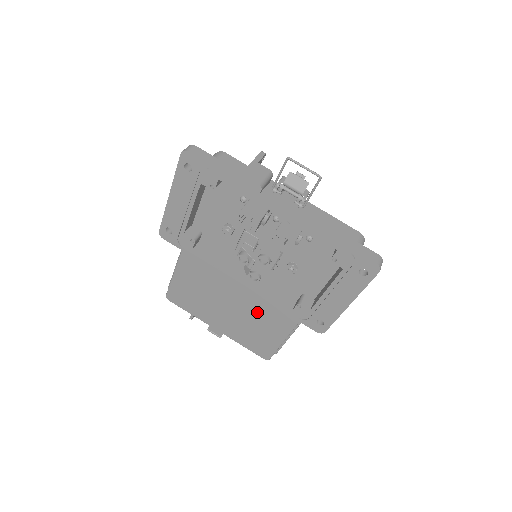
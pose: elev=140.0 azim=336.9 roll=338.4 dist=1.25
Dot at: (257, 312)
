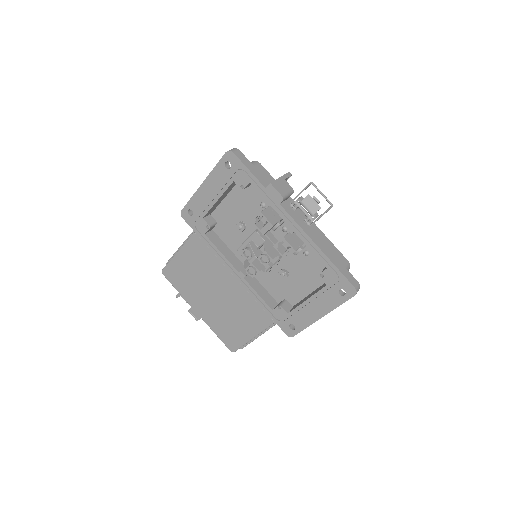
Dot at: (239, 306)
